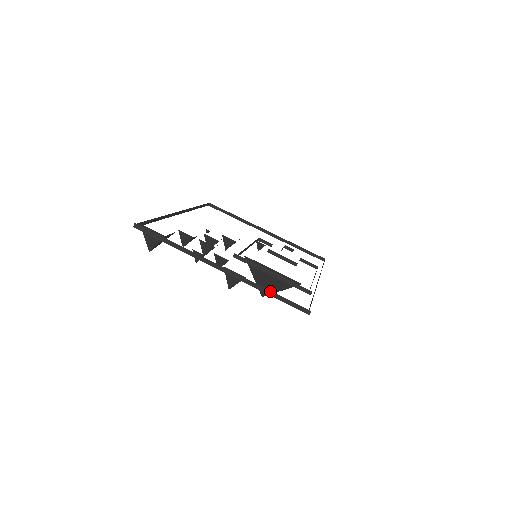
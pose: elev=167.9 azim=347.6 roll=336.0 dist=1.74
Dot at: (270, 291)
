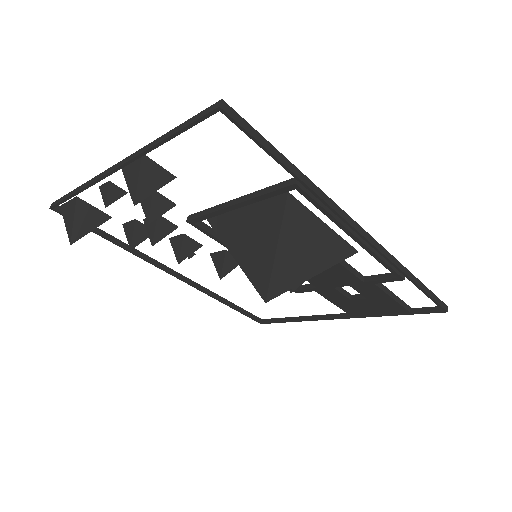
Dot at: (166, 134)
